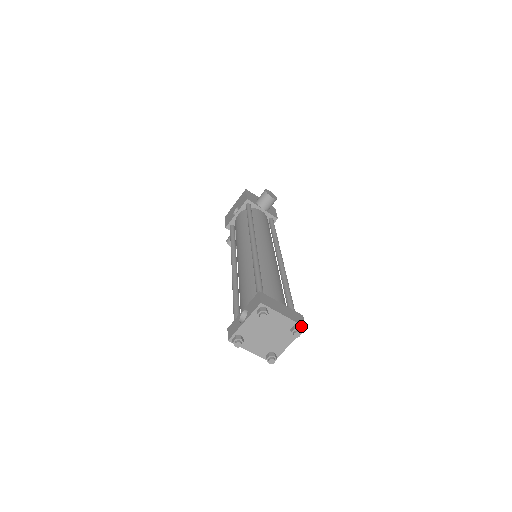
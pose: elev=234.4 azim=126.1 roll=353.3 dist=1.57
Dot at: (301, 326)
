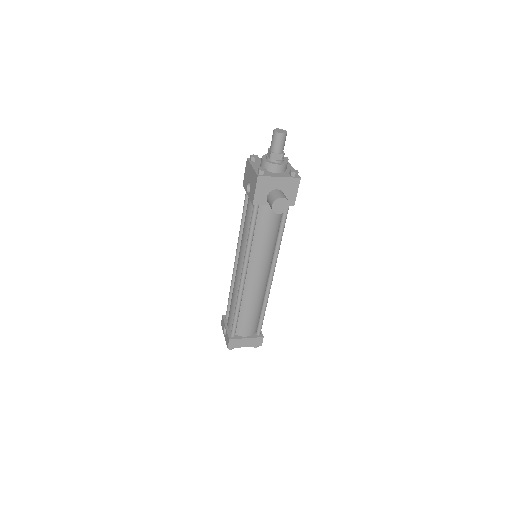
Dot at: (258, 345)
